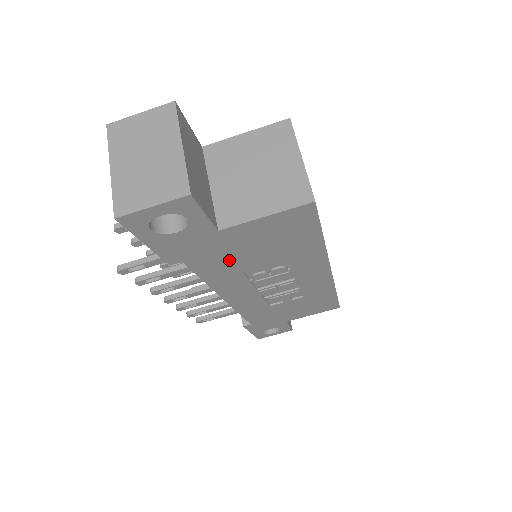
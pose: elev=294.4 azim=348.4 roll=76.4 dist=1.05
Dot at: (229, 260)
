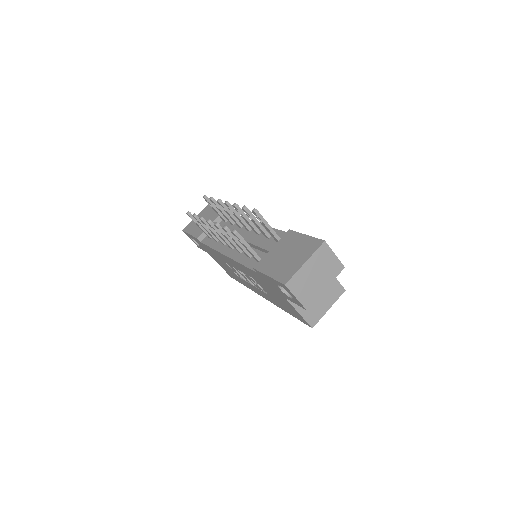
Dot at: (263, 283)
